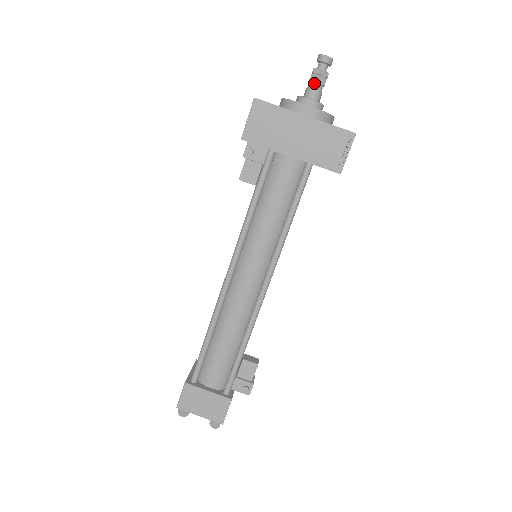
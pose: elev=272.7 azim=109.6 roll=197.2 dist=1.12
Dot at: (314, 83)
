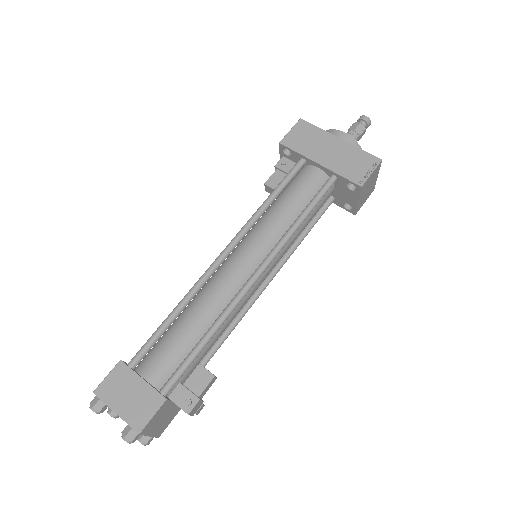
Dot at: (352, 131)
